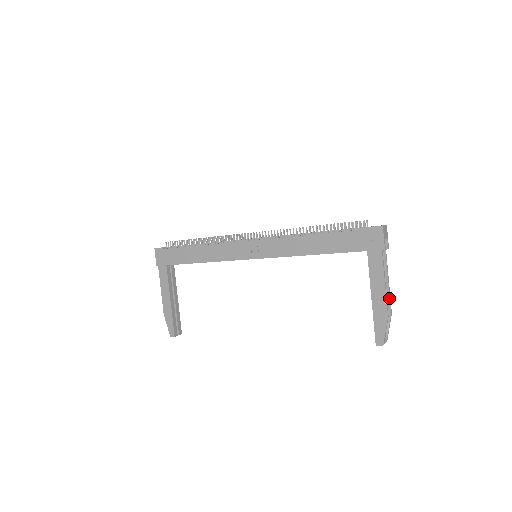
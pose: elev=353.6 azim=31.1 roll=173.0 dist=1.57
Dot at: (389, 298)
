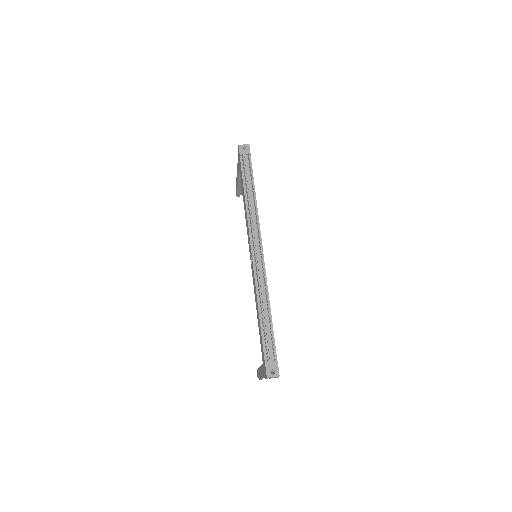
Dot at: occluded
